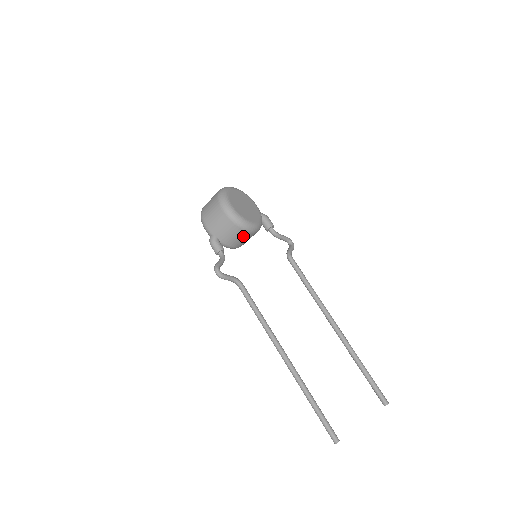
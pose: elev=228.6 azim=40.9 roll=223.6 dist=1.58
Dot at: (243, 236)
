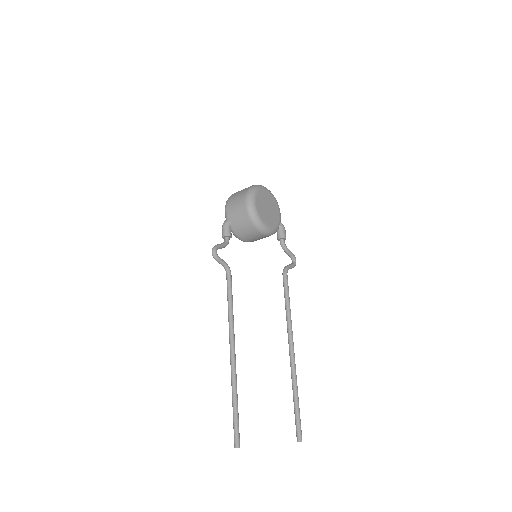
Dot at: (253, 233)
